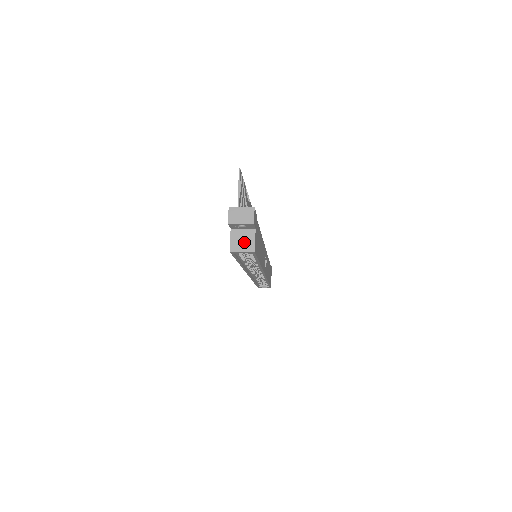
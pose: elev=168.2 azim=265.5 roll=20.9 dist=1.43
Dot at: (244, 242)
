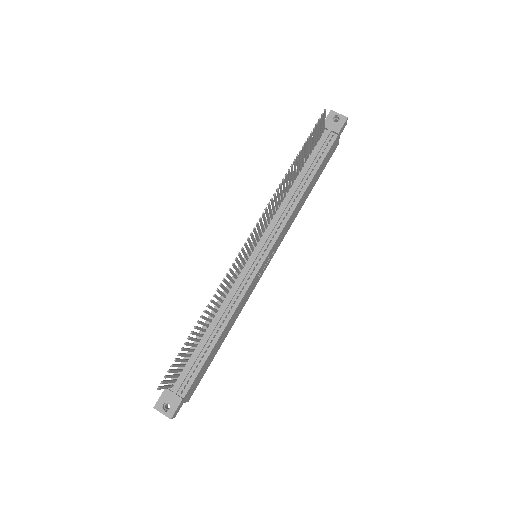
Dot at: occluded
